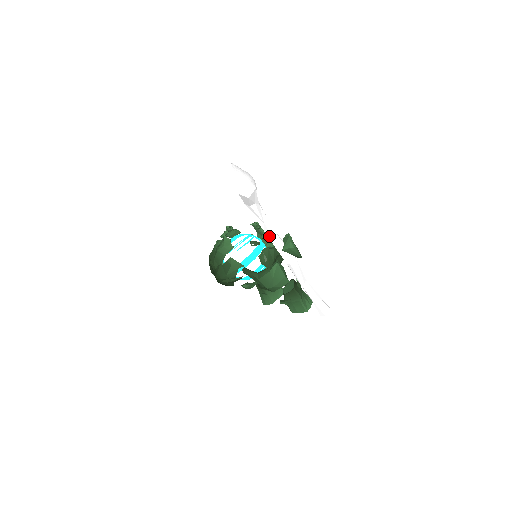
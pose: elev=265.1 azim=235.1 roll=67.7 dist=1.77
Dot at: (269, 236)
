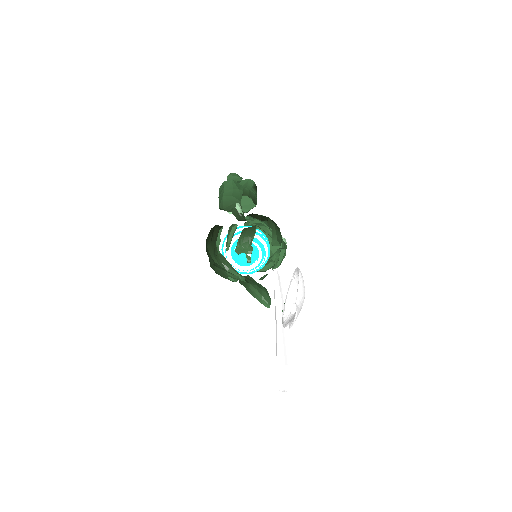
Dot at: occluded
